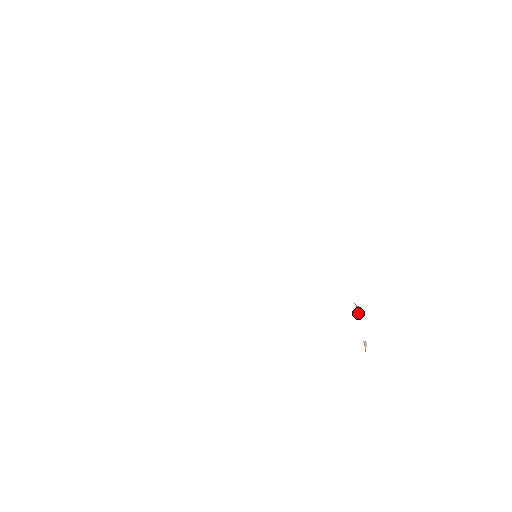
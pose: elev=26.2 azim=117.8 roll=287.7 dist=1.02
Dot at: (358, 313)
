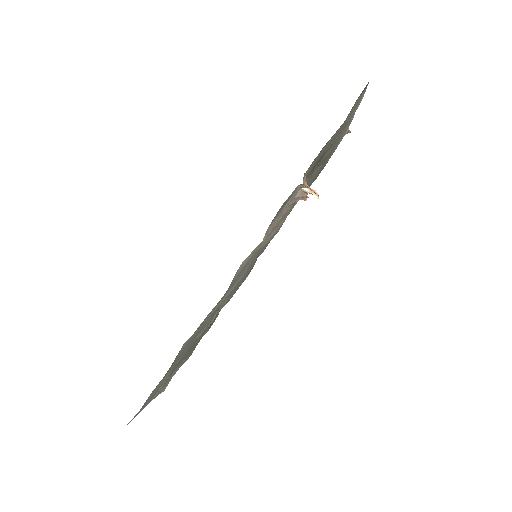
Dot at: (306, 187)
